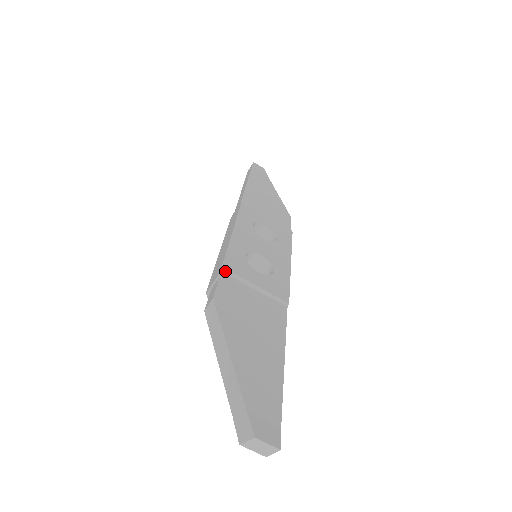
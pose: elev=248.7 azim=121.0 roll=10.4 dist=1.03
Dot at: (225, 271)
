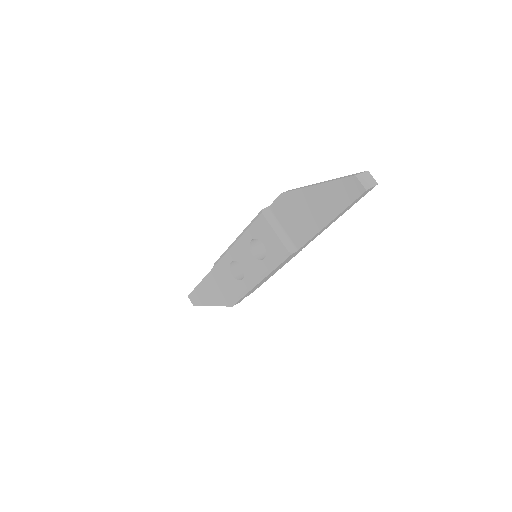
Dot at: occluded
